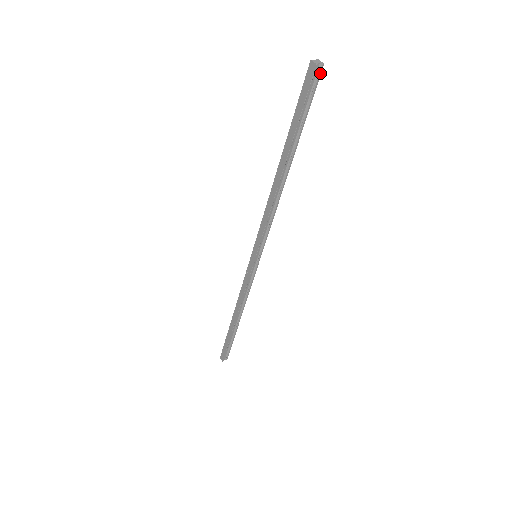
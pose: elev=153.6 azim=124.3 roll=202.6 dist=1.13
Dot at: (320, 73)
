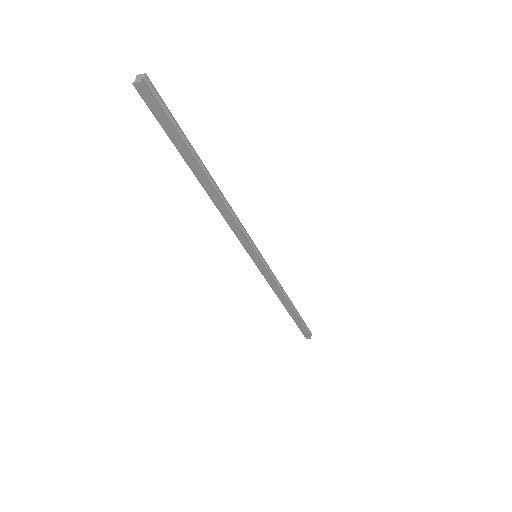
Dot at: (151, 84)
